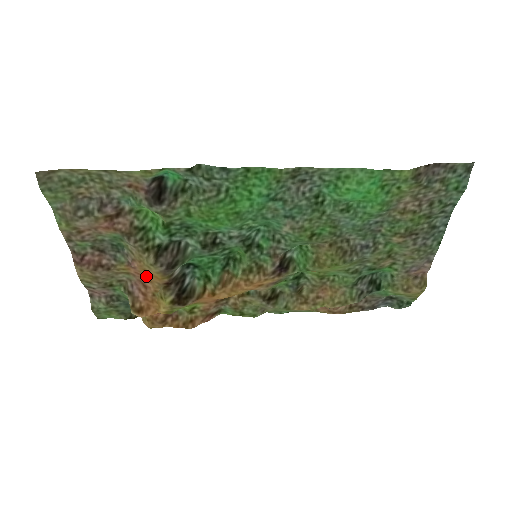
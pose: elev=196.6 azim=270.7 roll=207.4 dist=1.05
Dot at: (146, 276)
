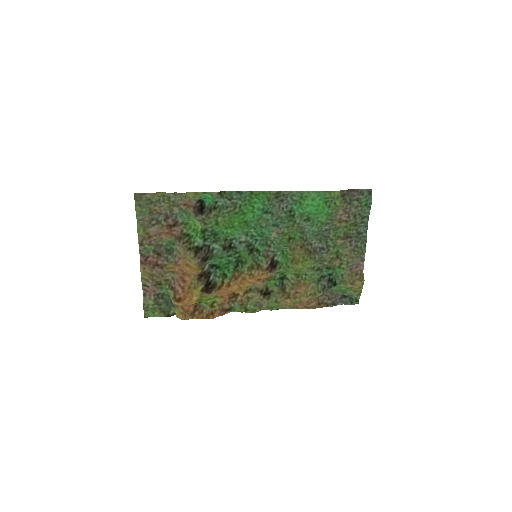
Dot at: (186, 271)
